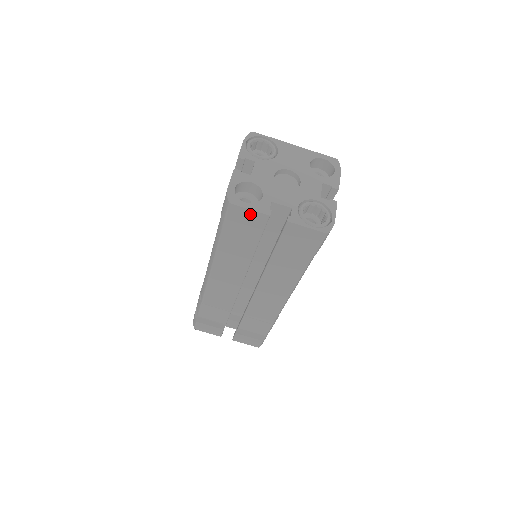
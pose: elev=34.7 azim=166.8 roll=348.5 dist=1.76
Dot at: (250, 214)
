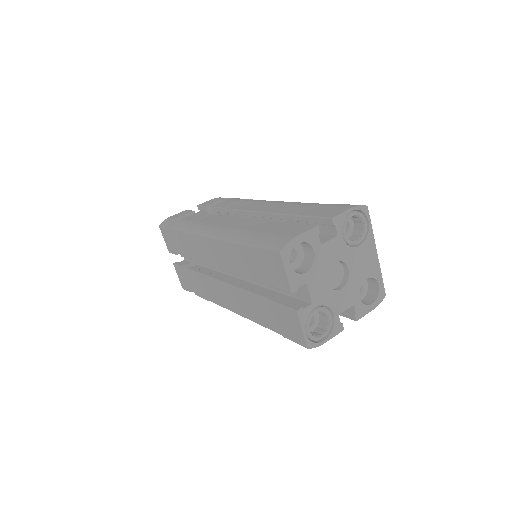
Dot at: (282, 274)
